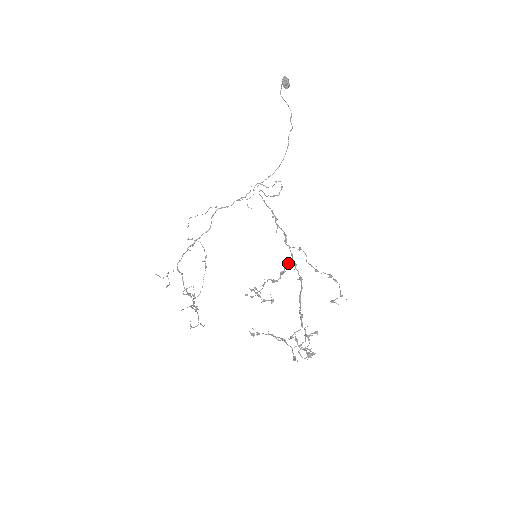
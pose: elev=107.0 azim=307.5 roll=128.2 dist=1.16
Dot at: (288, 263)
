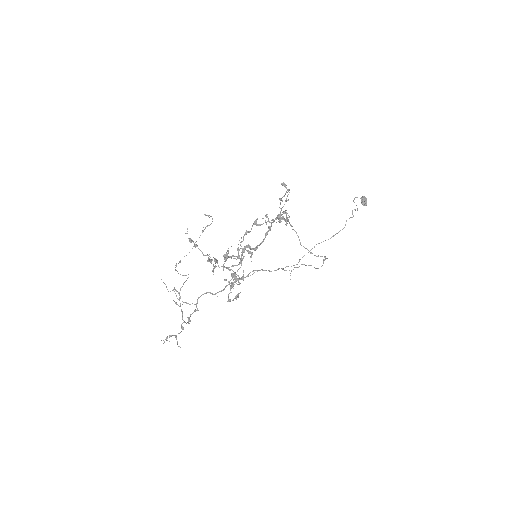
Dot at: (268, 221)
